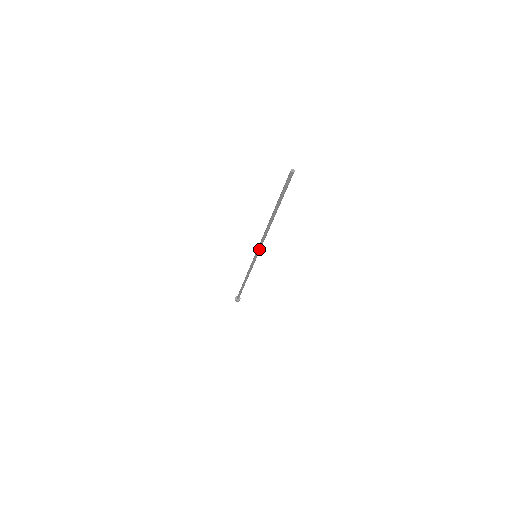
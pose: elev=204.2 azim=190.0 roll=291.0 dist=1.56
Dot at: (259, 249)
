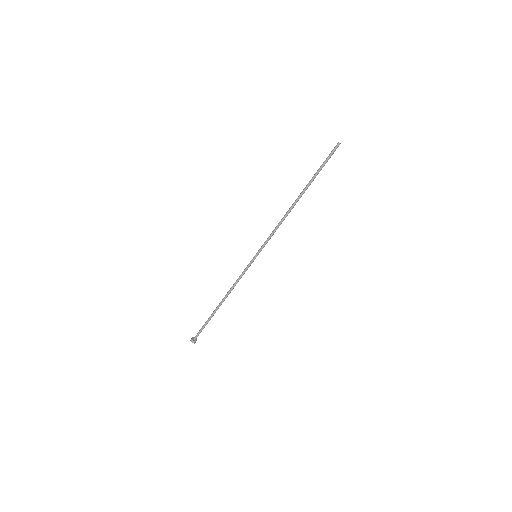
Dot at: (265, 243)
